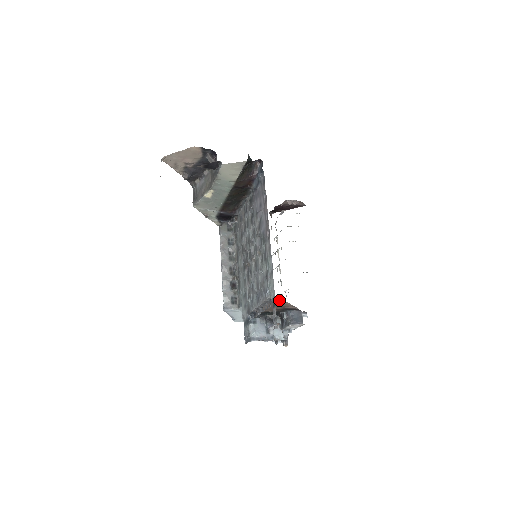
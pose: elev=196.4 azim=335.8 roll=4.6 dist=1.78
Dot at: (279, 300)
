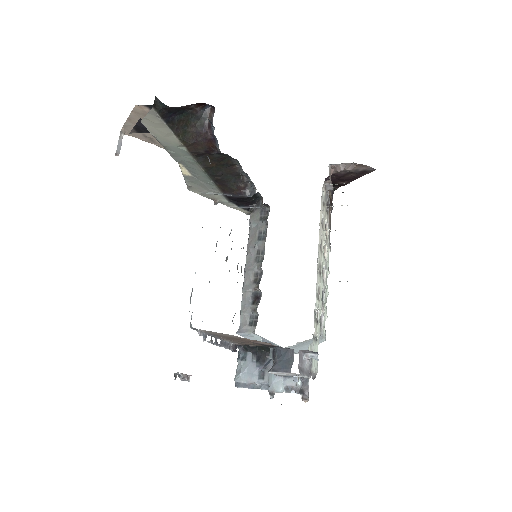
Dot at: occluded
